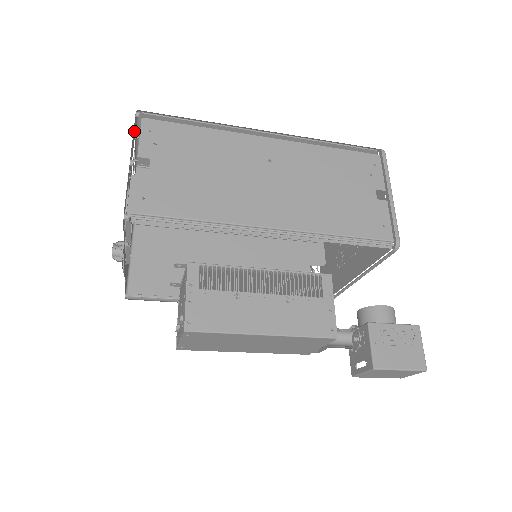
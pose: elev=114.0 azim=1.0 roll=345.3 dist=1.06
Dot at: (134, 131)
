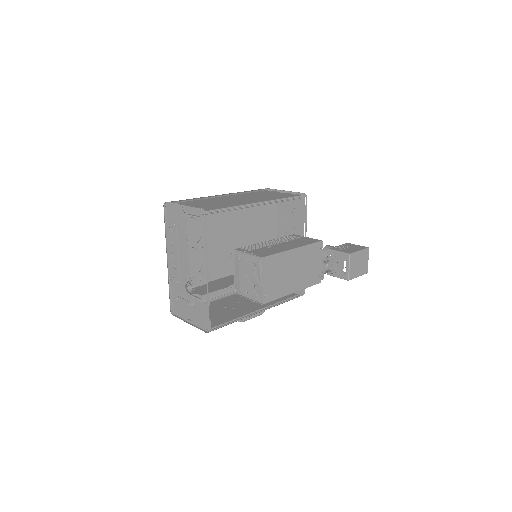
Dot at: occluded
